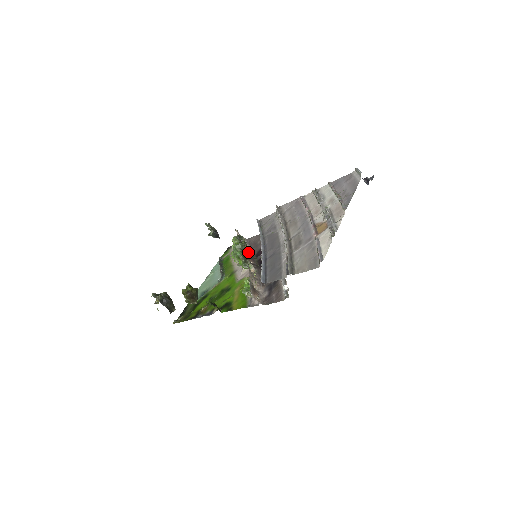
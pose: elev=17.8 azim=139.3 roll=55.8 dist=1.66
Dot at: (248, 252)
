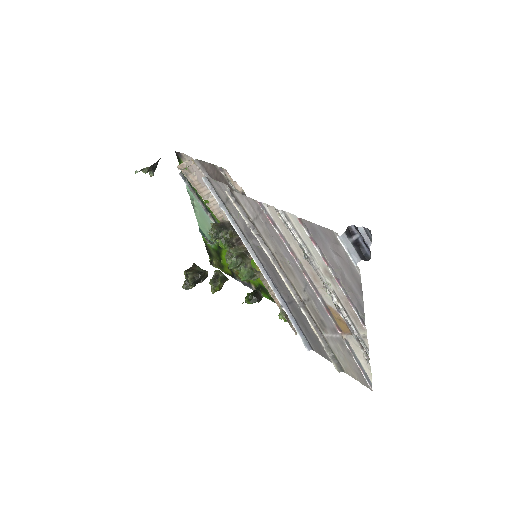
Dot at: (235, 232)
